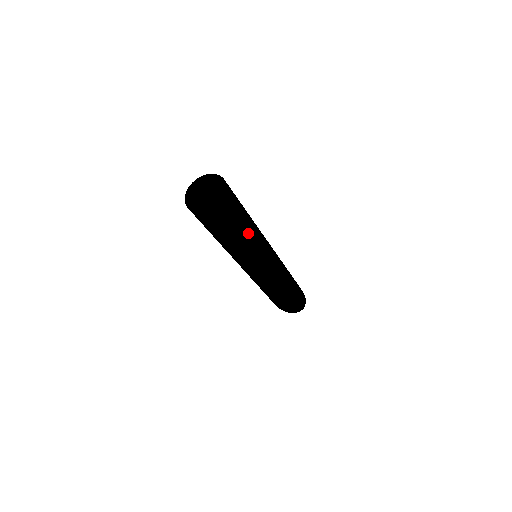
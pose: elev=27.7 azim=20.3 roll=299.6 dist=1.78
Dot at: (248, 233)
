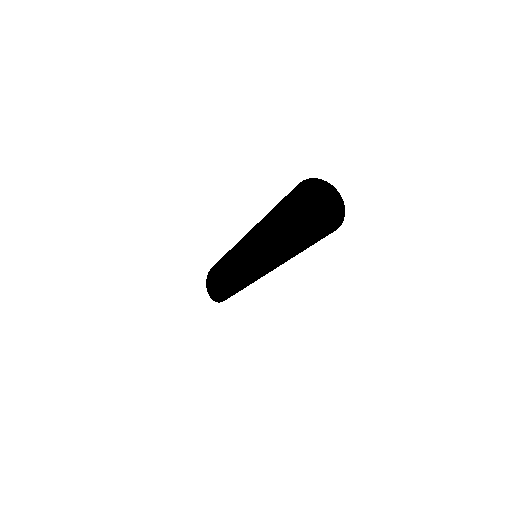
Dot at: occluded
